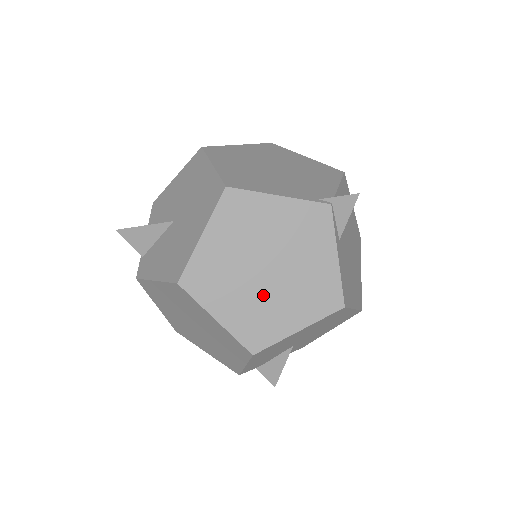
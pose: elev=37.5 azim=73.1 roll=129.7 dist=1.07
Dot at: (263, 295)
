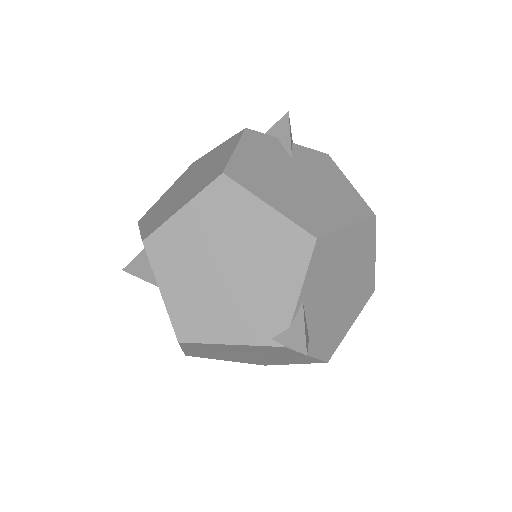
Dot at: (254, 359)
